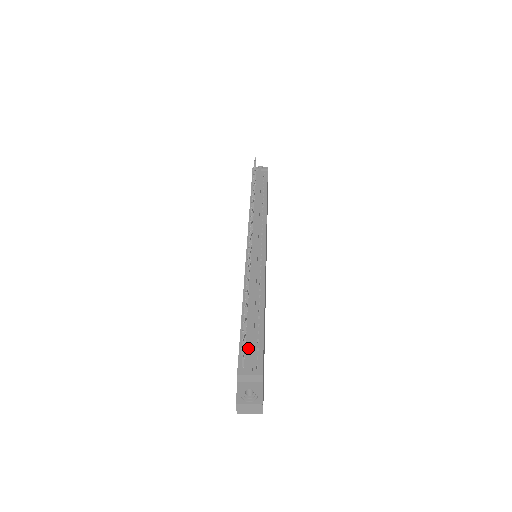
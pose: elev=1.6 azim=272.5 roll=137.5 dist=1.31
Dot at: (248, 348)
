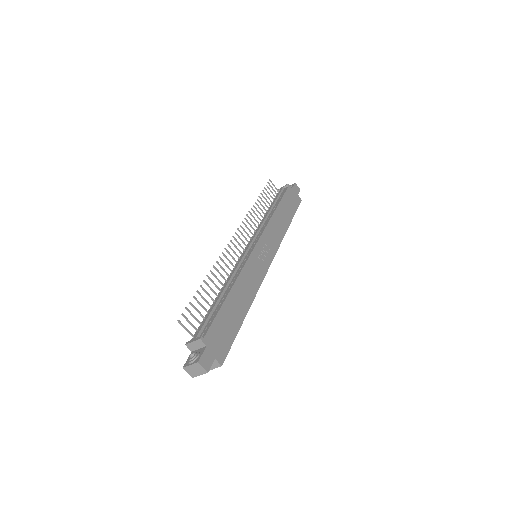
Dot at: (204, 324)
